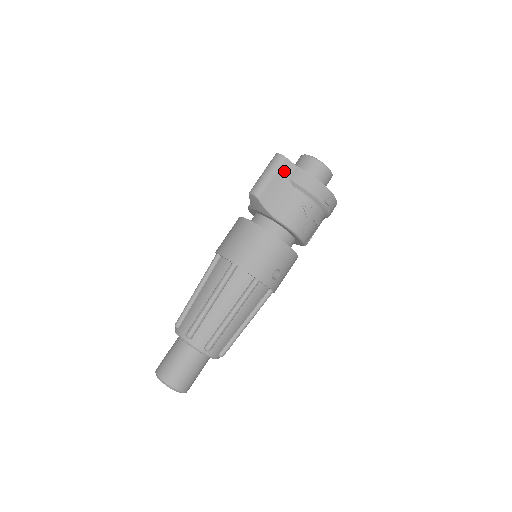
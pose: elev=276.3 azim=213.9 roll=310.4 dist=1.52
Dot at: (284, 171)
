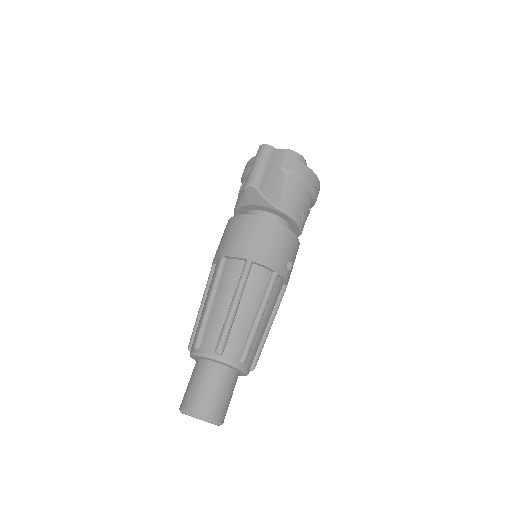
Dot at: (274, 160)
